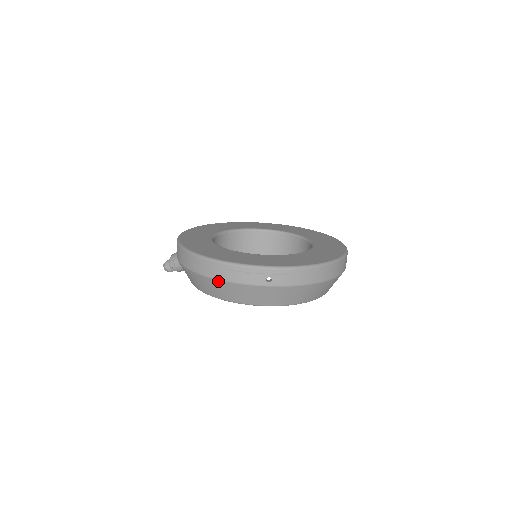
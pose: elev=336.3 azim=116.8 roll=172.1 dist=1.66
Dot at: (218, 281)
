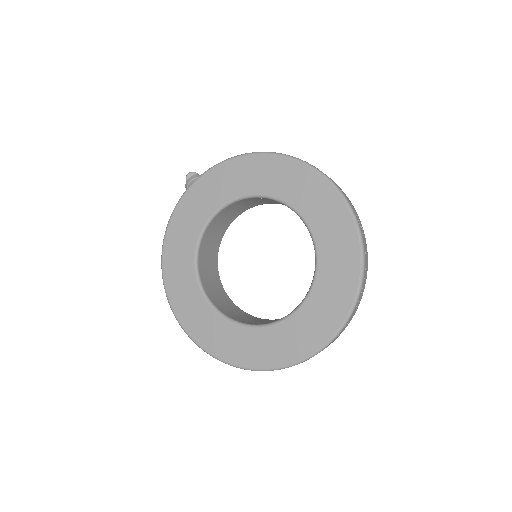
Dot at: occluded
